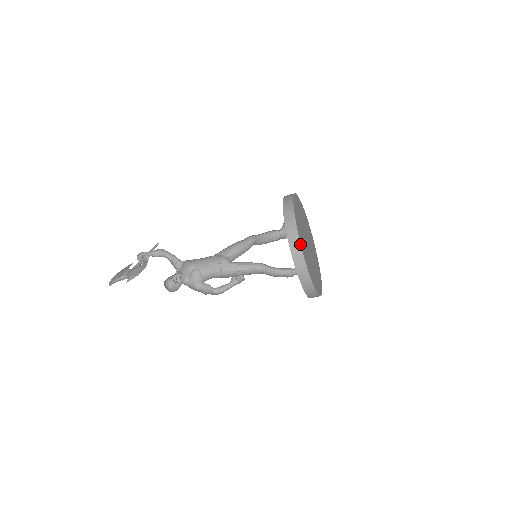
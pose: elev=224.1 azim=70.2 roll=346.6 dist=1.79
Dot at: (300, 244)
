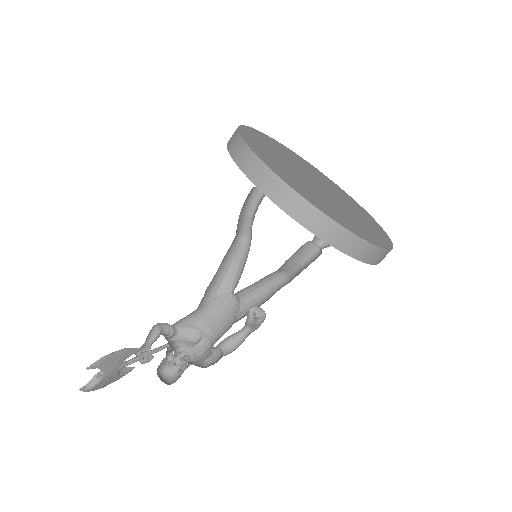
Dot at: (240, 137)
